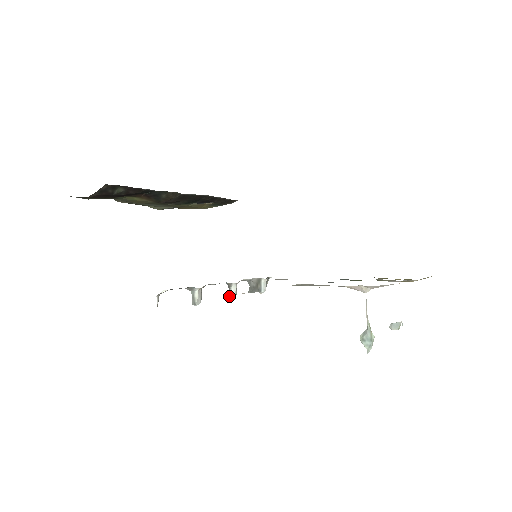
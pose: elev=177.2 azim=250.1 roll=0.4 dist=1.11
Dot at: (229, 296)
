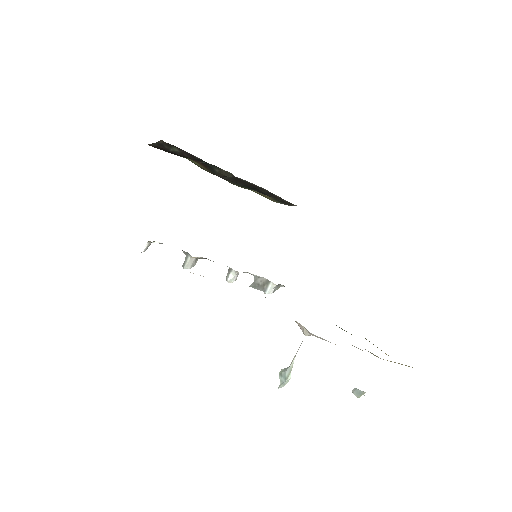
Dot at: (226, 279)
